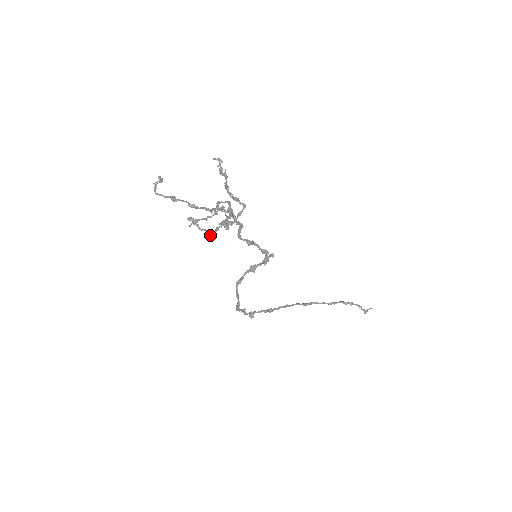
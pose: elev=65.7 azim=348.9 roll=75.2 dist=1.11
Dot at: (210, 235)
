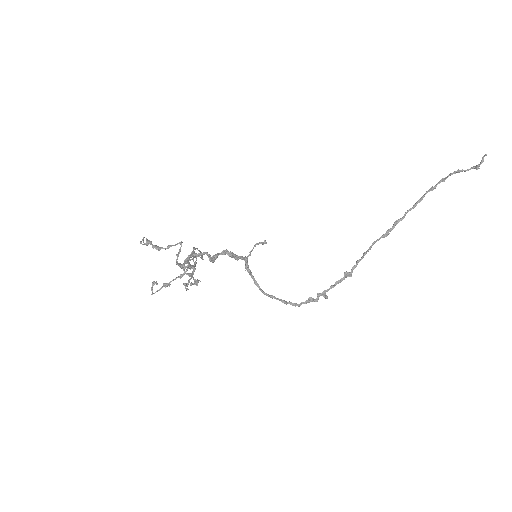
Dot at: (200, 281)
